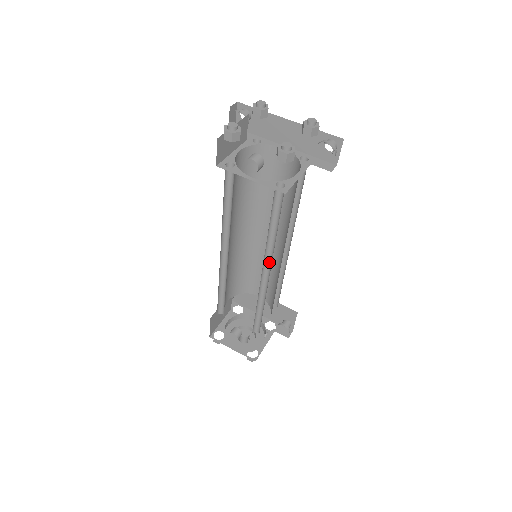
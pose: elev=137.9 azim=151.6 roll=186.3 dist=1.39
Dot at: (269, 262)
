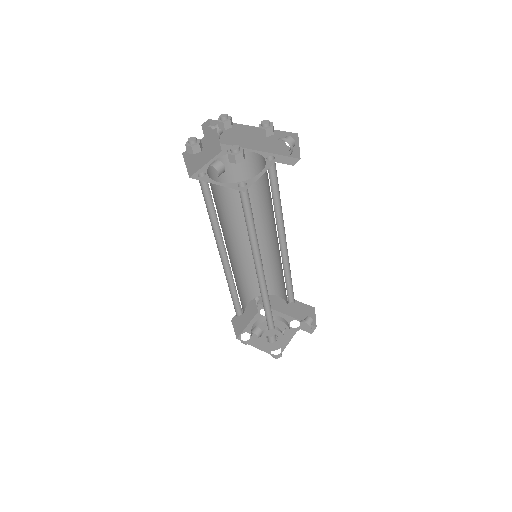
Dot at: (260, 259)
